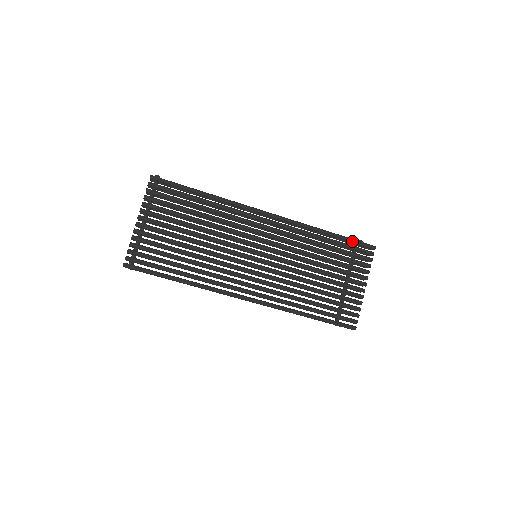
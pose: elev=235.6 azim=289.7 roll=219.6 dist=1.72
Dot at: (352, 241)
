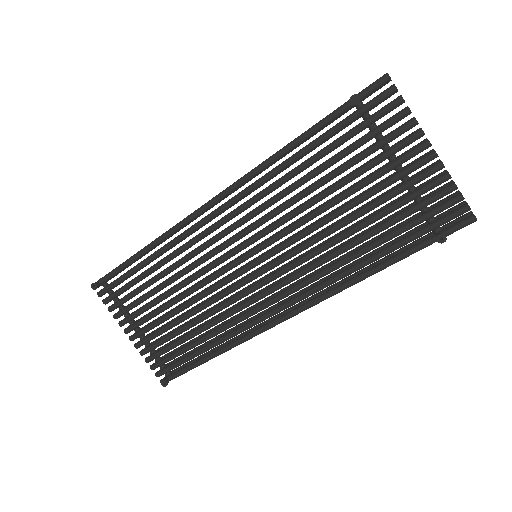
Dot at: (344, 110)
